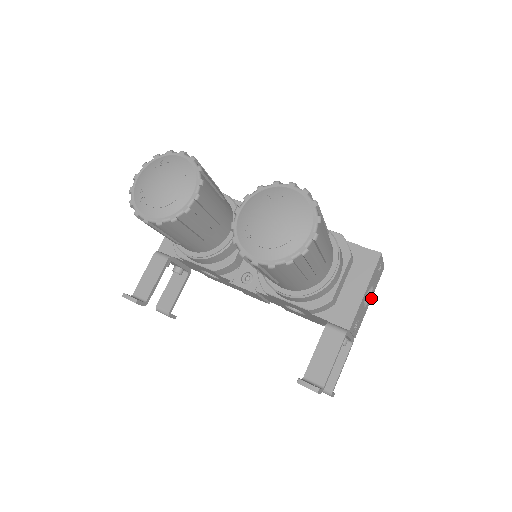
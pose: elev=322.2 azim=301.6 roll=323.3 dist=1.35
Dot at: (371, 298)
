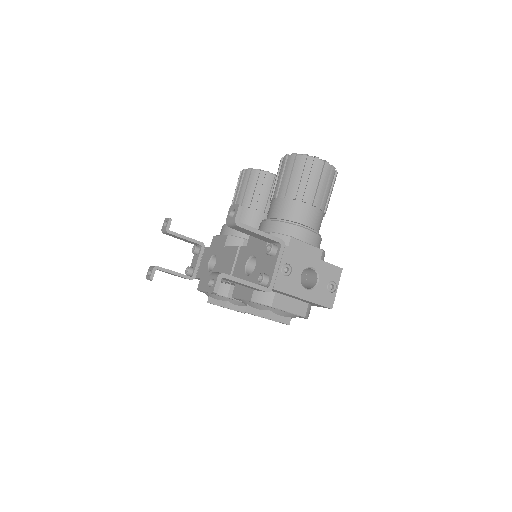
Dot at: (307, 299)
